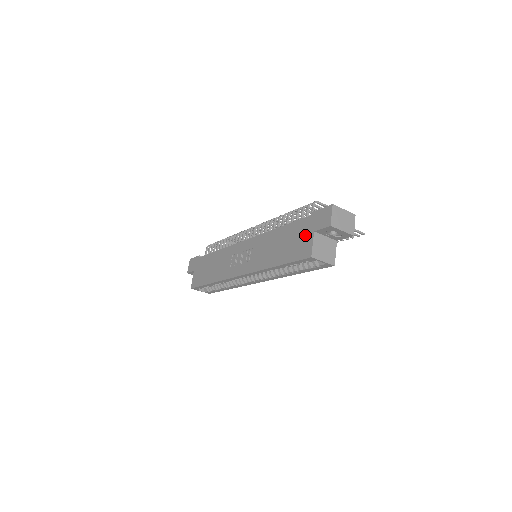
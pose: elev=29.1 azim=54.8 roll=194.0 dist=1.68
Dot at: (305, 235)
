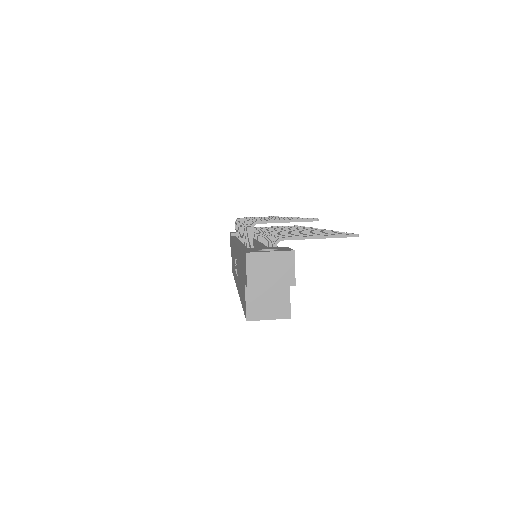
Dot at: (243, 281)
